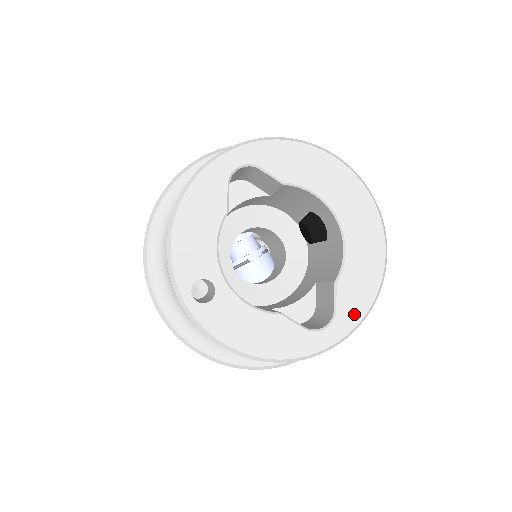
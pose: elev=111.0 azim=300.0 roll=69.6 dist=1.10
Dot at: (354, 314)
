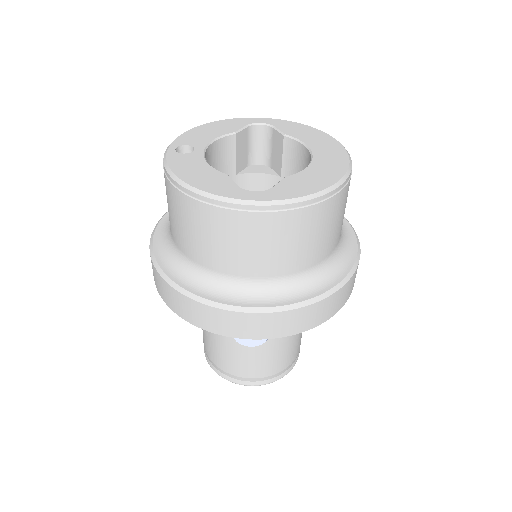
Dot at: (287, 194)
